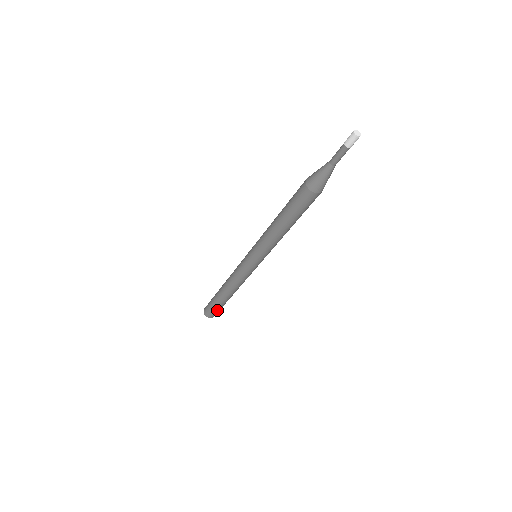
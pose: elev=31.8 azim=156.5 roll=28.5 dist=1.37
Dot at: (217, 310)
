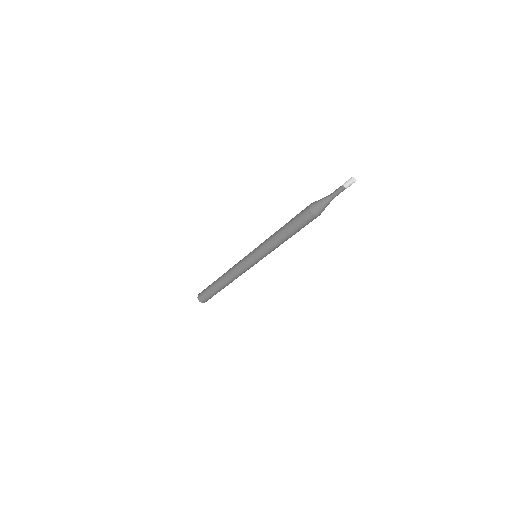
Dot at: (211, 297)
